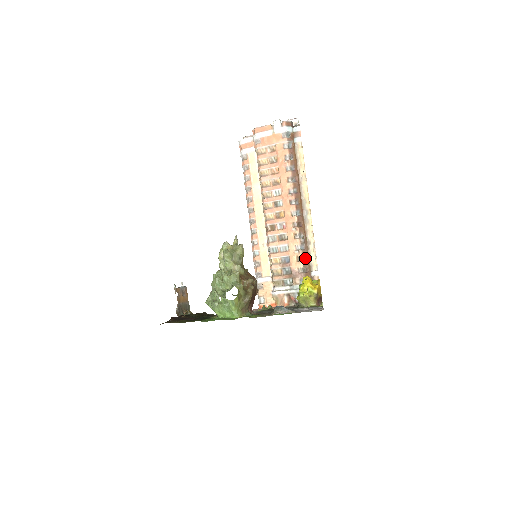
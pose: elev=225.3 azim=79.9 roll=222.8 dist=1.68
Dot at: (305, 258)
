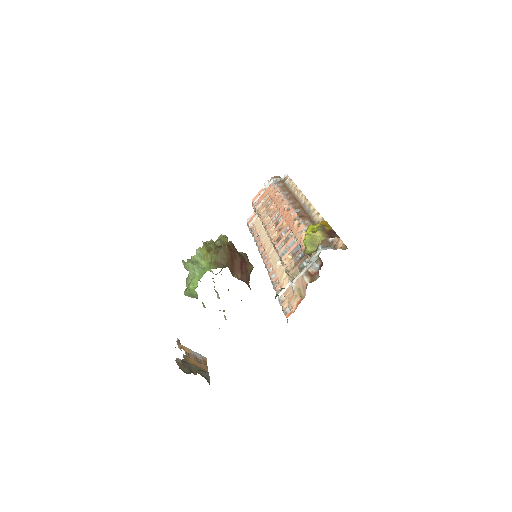
Dot at: occluded
